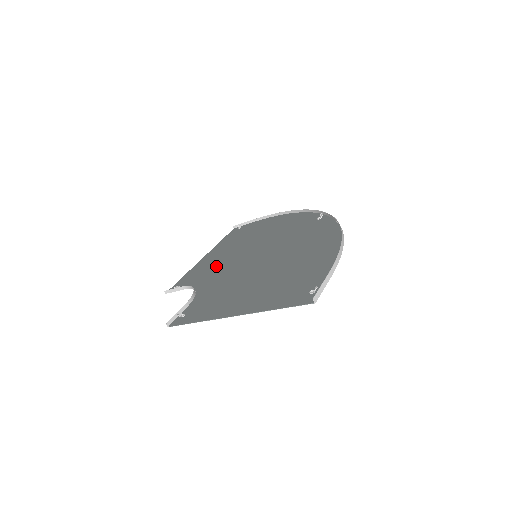
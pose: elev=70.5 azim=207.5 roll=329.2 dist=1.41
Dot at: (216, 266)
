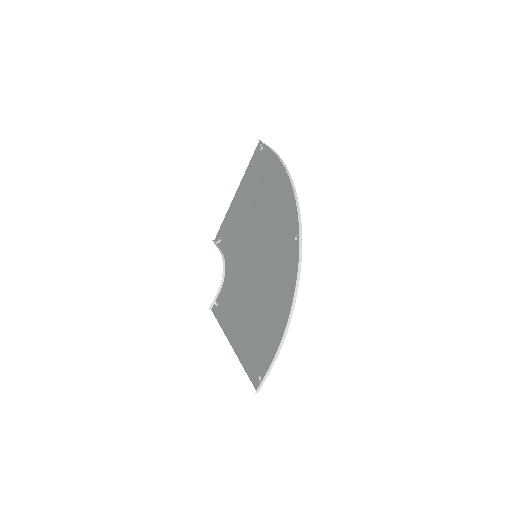
Dot at: (238, 235)
